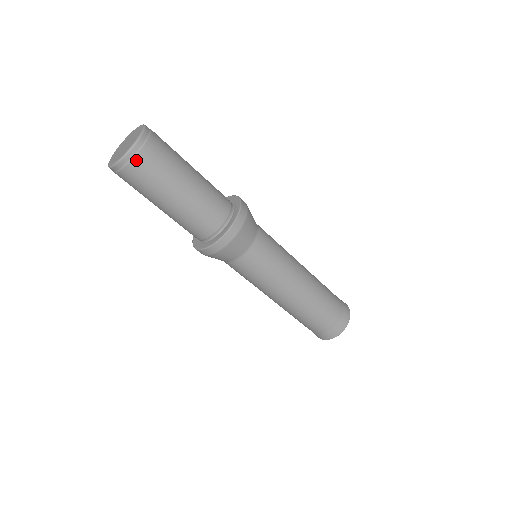
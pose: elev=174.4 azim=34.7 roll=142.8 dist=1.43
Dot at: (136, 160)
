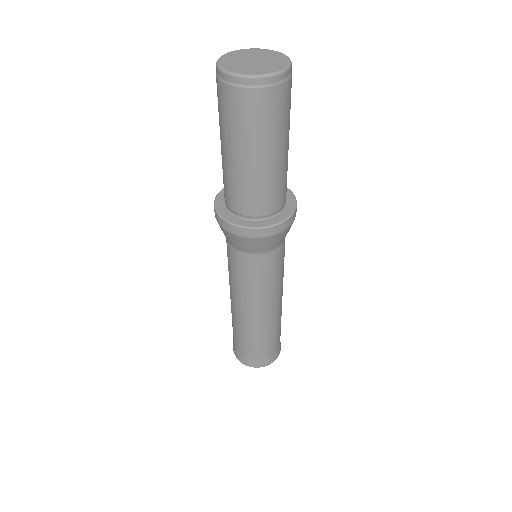
Dot at: (287, 84)
